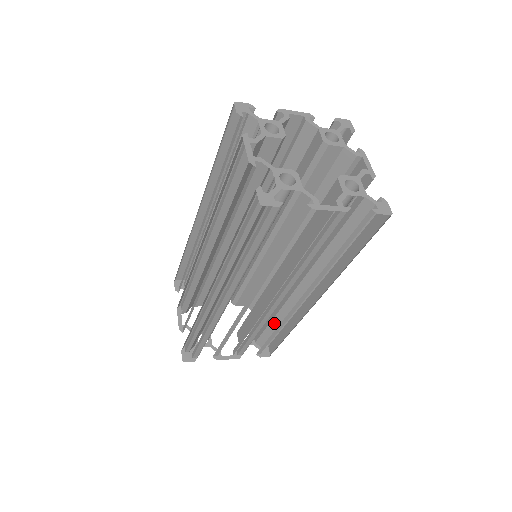
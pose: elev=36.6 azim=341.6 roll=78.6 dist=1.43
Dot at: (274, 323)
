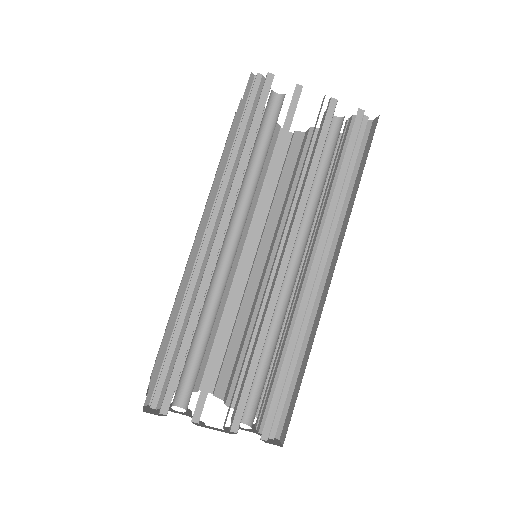
Dot at: occluded
